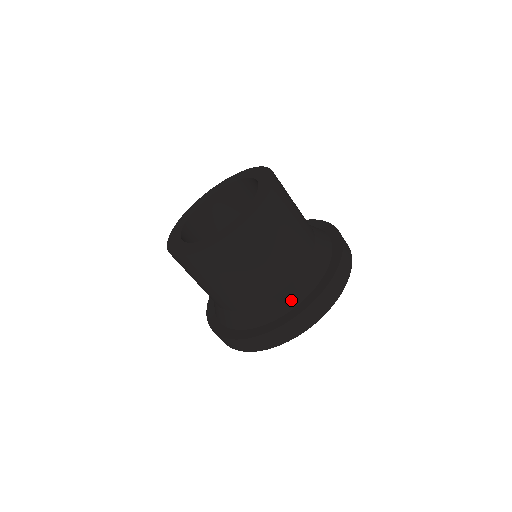
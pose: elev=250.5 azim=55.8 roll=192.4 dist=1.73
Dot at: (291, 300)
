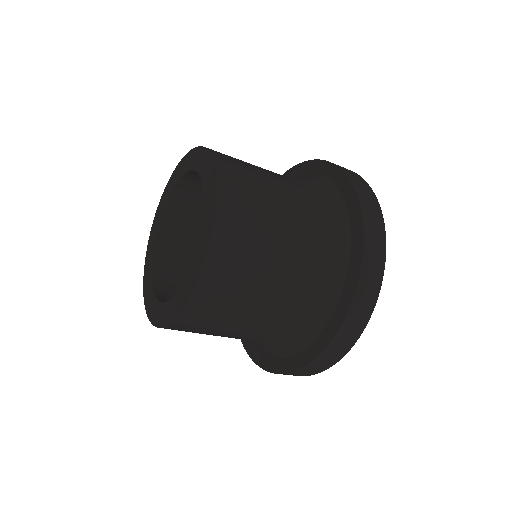
Dot at: (310, 328)
